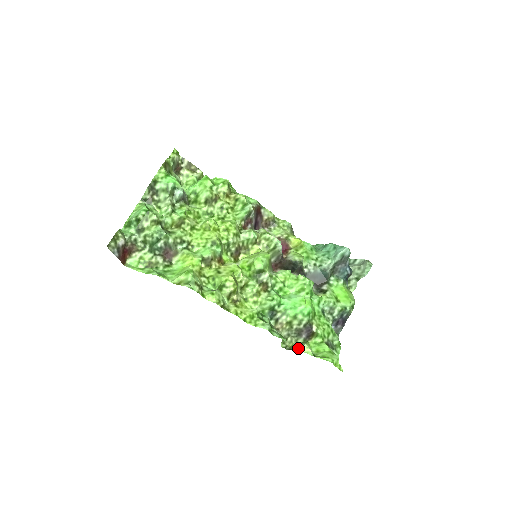
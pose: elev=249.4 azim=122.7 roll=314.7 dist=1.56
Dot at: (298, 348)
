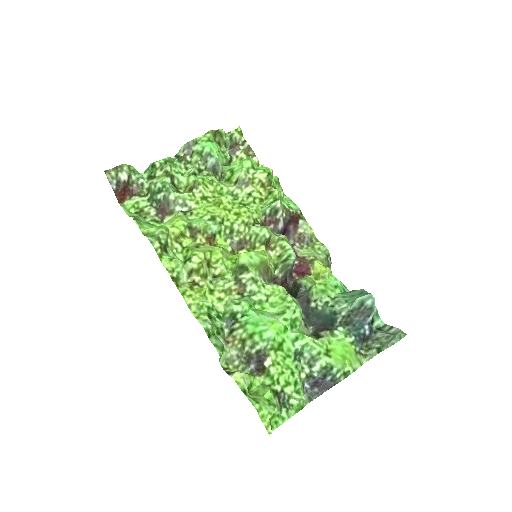
Dot at: (233, 373)
